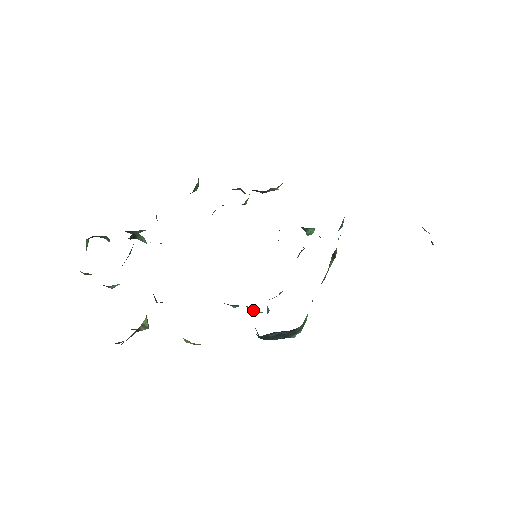
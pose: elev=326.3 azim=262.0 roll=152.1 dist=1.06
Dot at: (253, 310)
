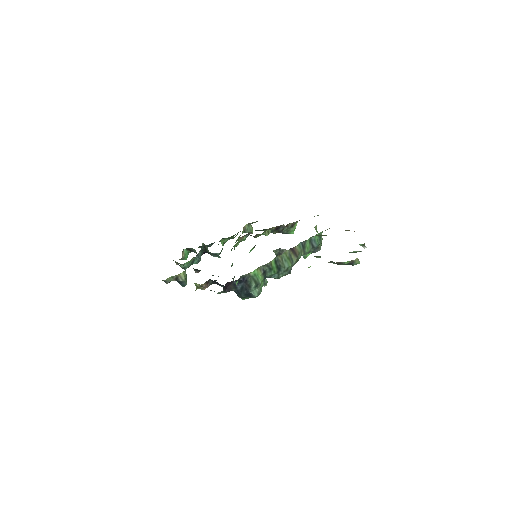
Dot at: occluded
